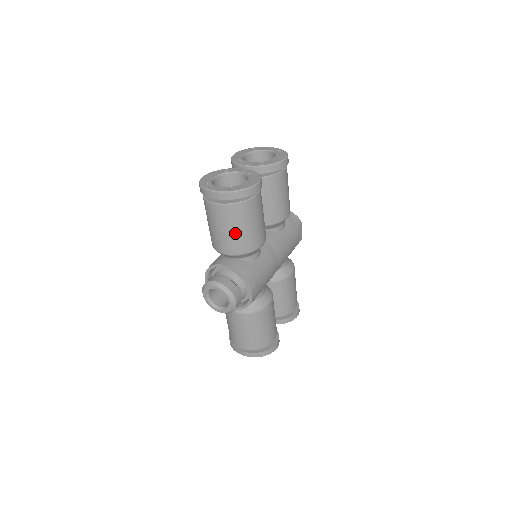
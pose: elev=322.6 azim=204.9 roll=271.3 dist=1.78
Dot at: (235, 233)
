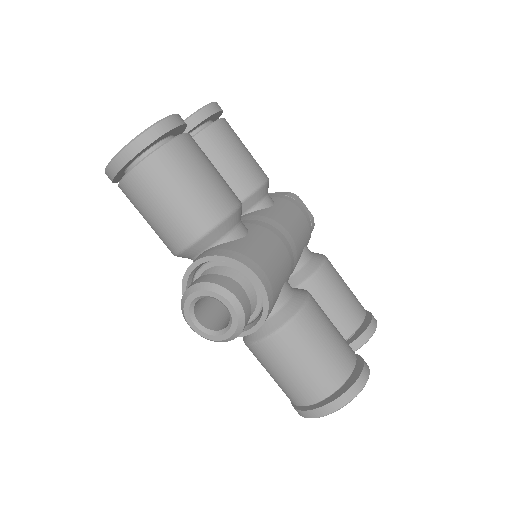
Dot at: (180, 199)
